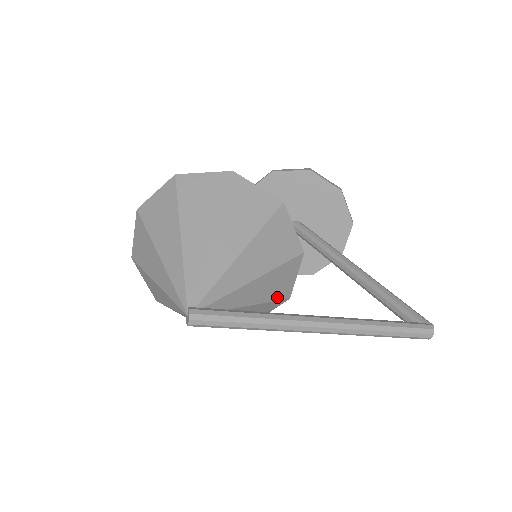
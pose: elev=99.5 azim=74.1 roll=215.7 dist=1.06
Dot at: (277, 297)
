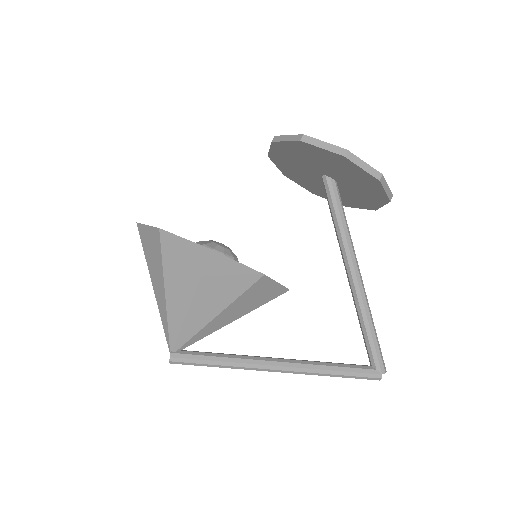
Dot at: occluded
